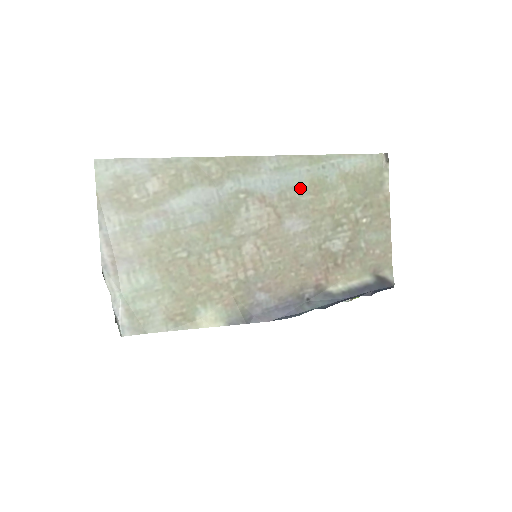
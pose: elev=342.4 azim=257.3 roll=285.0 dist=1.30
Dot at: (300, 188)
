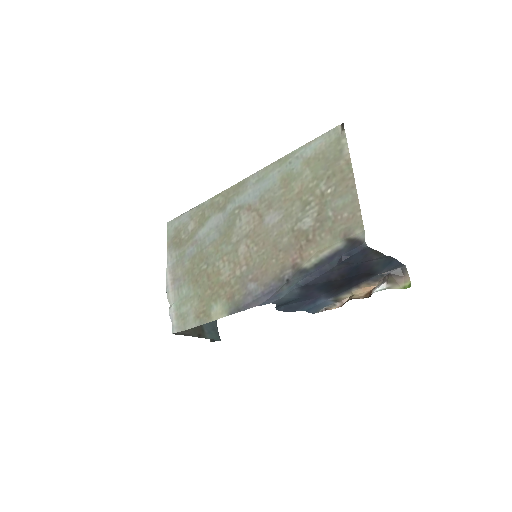
Dot at: (274, 188)
